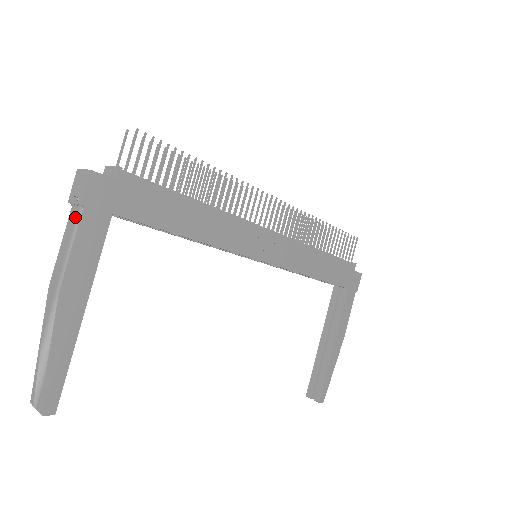
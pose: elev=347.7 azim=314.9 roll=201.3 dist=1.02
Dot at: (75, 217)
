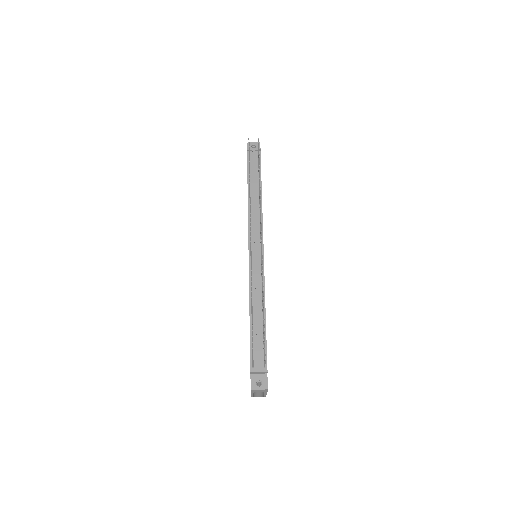
Dot at: occluded
